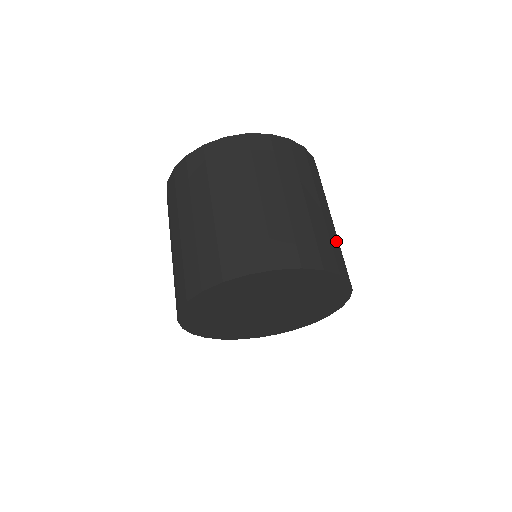
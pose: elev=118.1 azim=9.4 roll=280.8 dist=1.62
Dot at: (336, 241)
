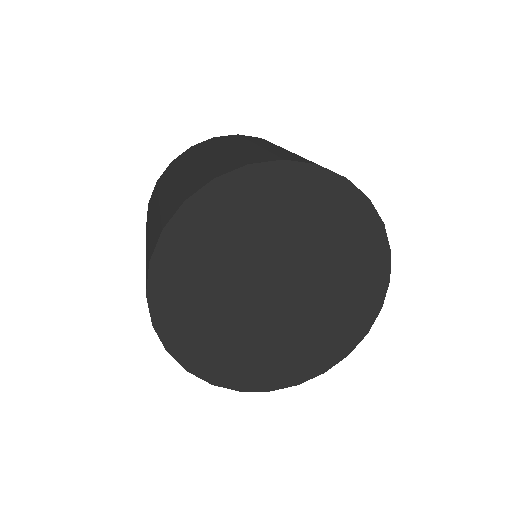
Dot at: occluded
